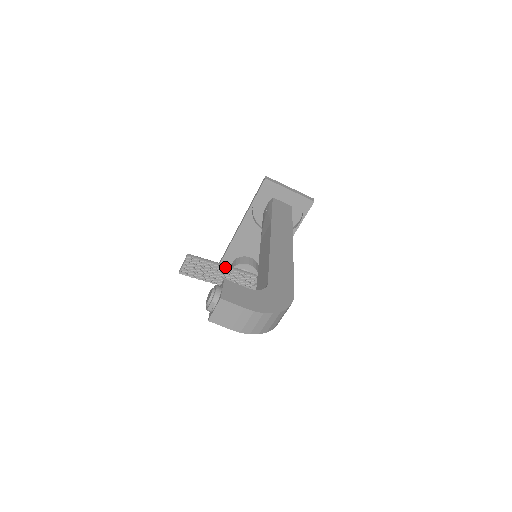
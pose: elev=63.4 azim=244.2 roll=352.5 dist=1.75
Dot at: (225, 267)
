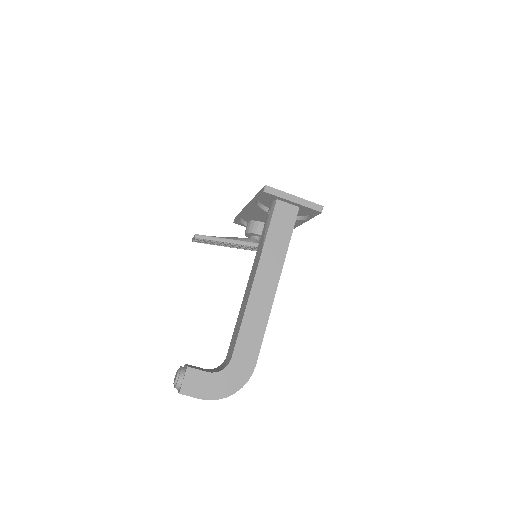
Dot at: (234, 243)
